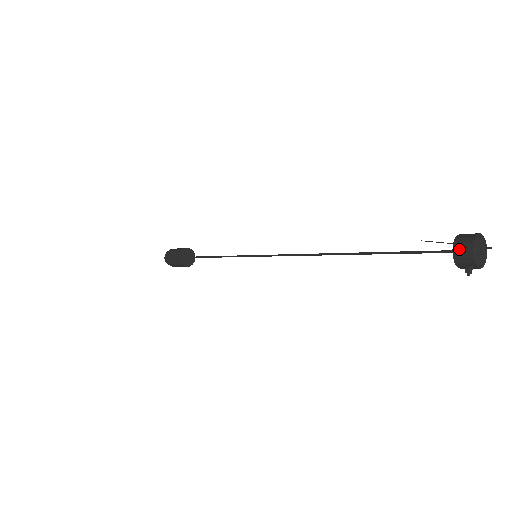
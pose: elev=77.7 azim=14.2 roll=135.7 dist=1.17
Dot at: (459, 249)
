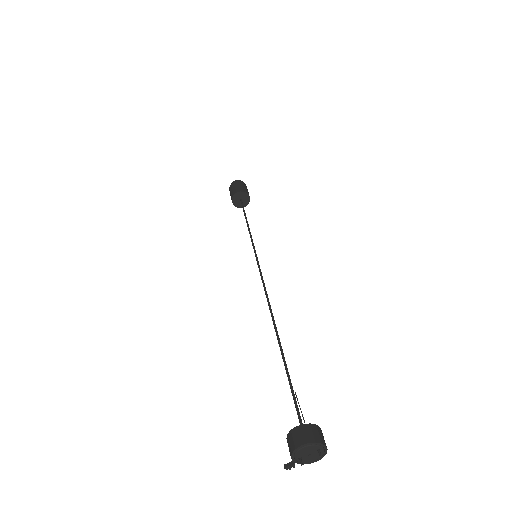
Dot at: (288, 444)
